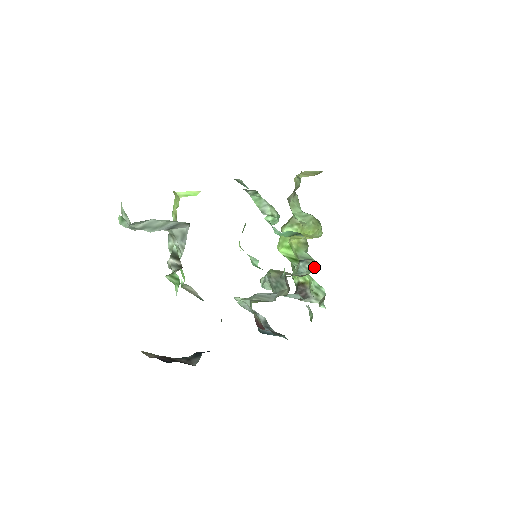
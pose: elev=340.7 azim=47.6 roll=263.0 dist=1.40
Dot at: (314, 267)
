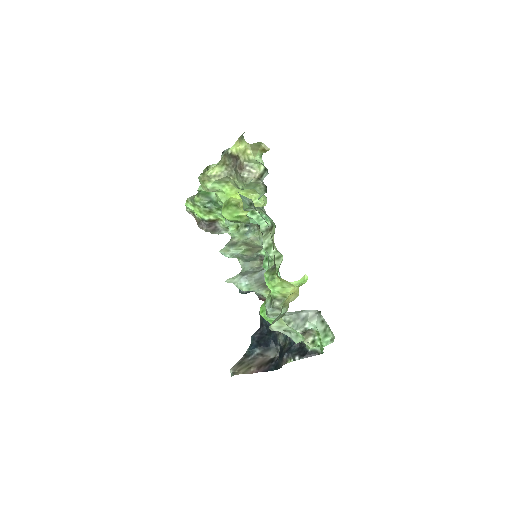
Dot at: (256, 228)
